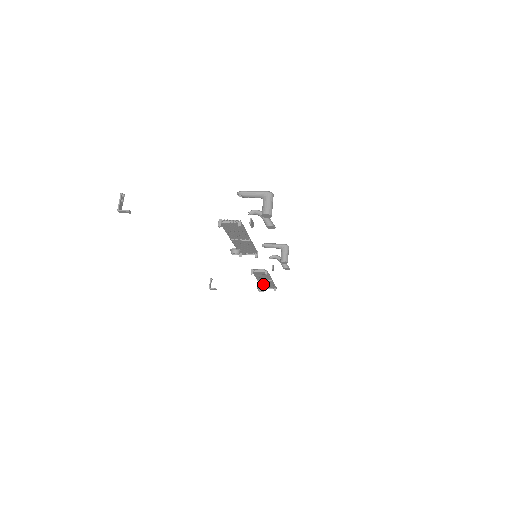
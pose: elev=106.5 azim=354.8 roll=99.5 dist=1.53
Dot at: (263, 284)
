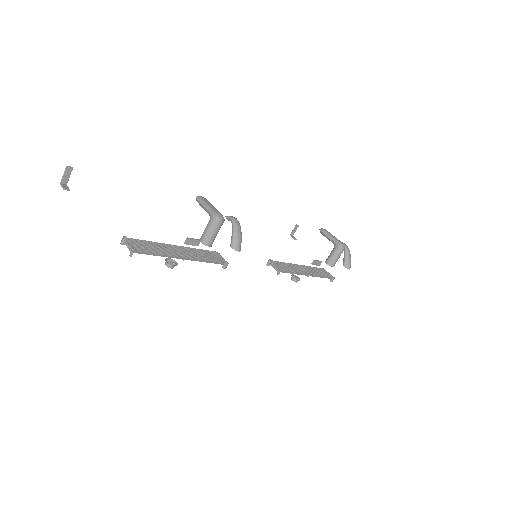
Dot at: (314, 269)
